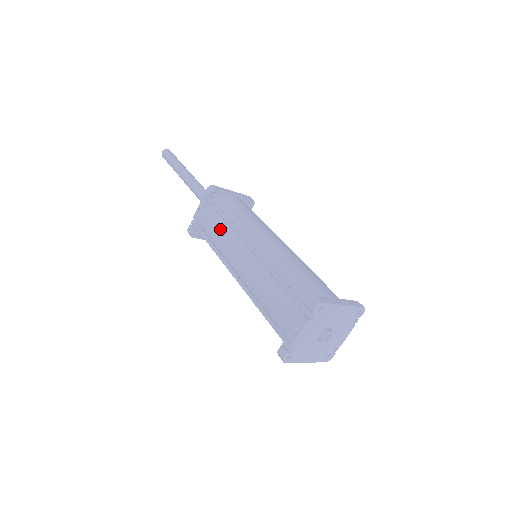
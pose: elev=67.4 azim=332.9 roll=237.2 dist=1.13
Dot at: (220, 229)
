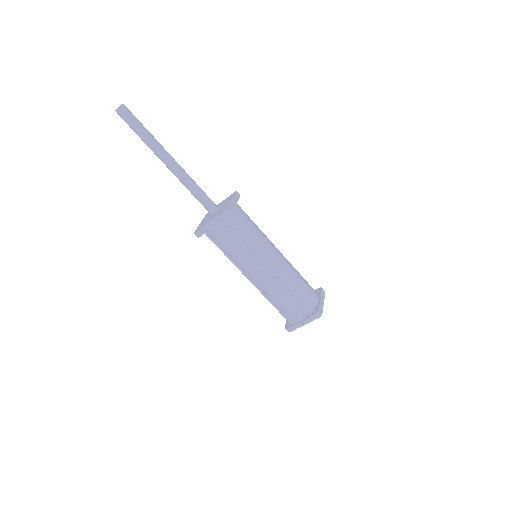
Dot at: (237, 248)
